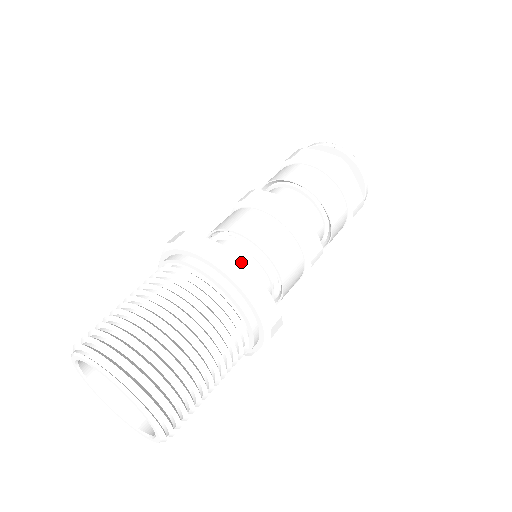
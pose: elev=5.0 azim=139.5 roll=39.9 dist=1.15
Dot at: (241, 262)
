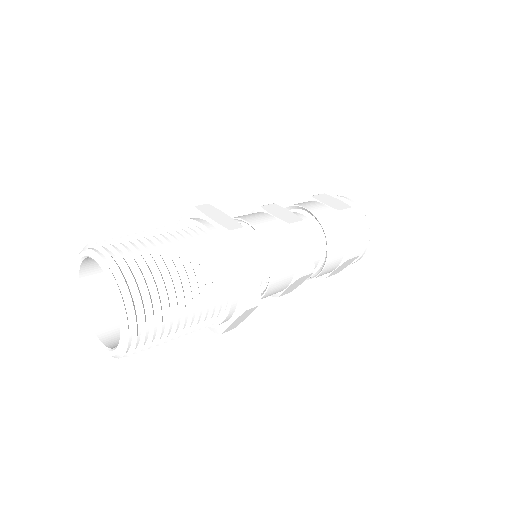
Dot at: (244, 234)
